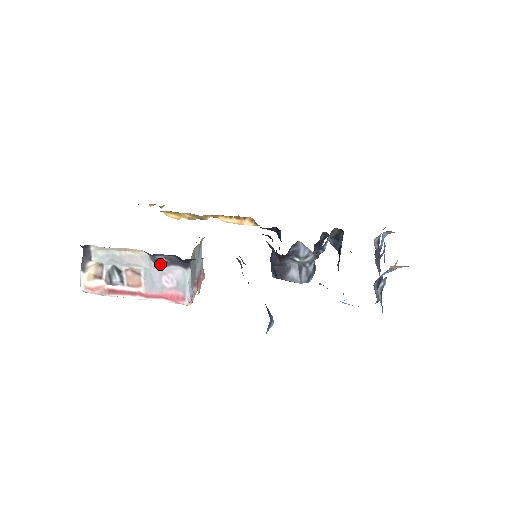
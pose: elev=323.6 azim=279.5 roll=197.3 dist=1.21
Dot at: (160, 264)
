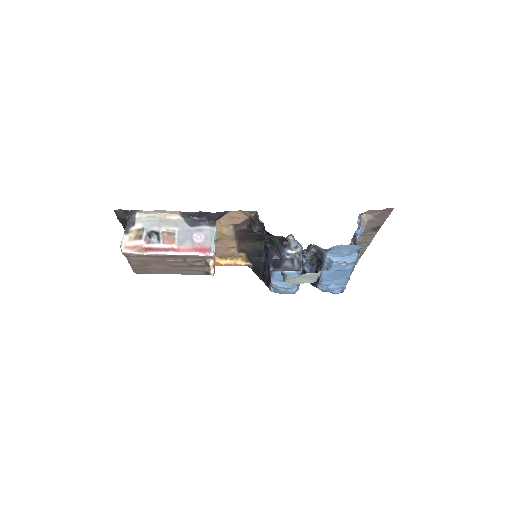
Dot at: (192, 225)
